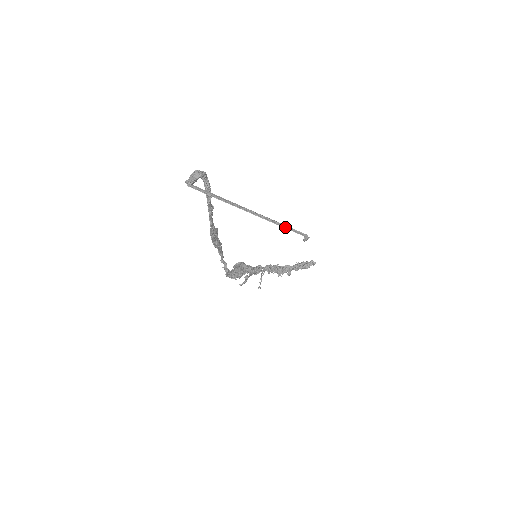
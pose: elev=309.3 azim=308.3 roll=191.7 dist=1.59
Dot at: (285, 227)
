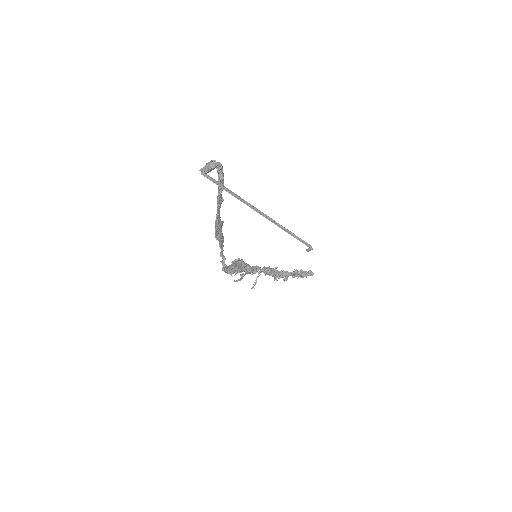
Dot at: (291, 234)
